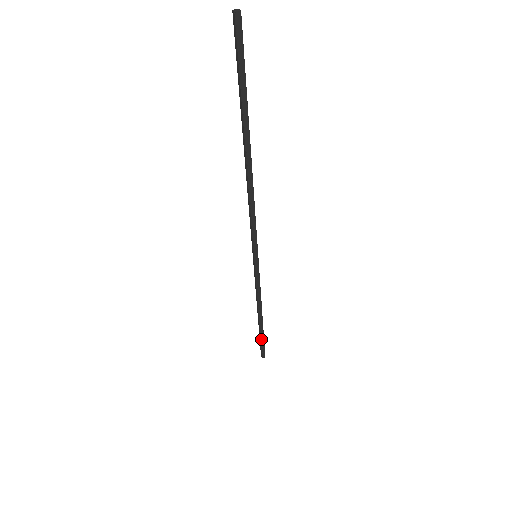
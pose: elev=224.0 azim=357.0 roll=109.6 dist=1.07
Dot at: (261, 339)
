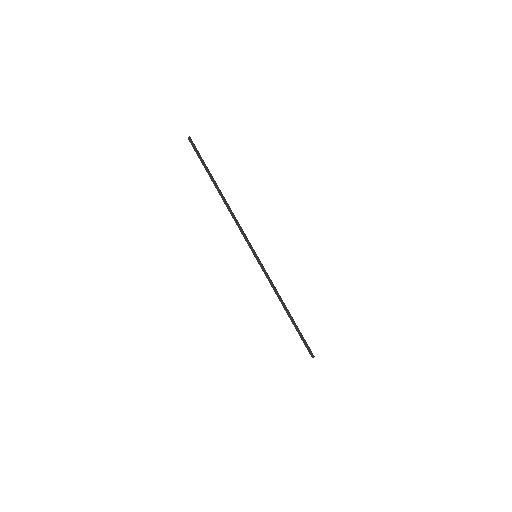
Dot at: (301, 333)
